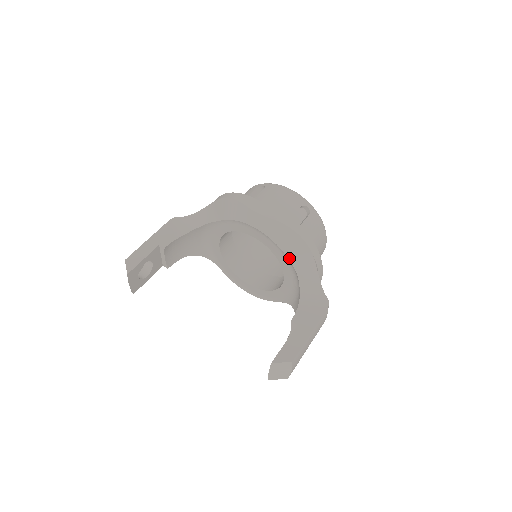
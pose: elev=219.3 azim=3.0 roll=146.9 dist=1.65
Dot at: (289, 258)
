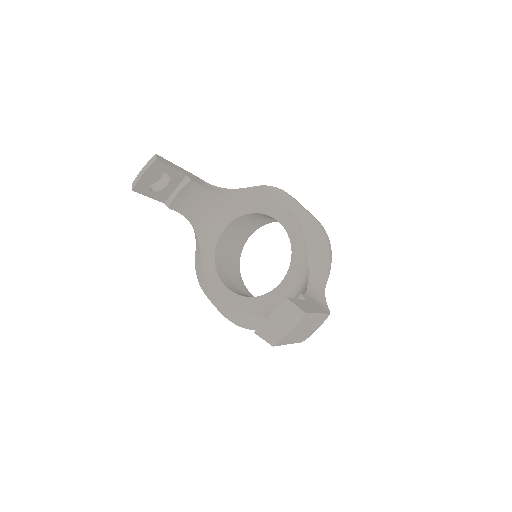
Dot at: (308, 255)
